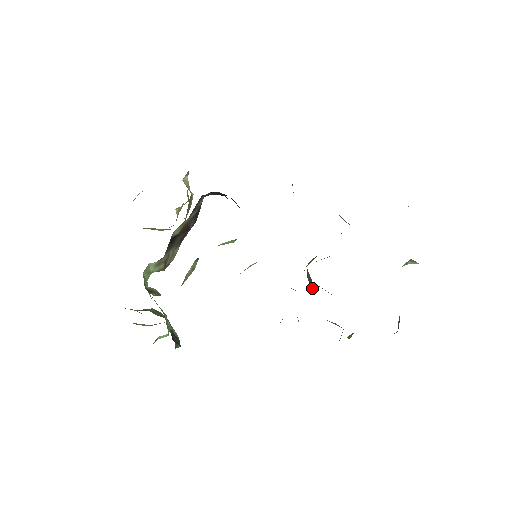
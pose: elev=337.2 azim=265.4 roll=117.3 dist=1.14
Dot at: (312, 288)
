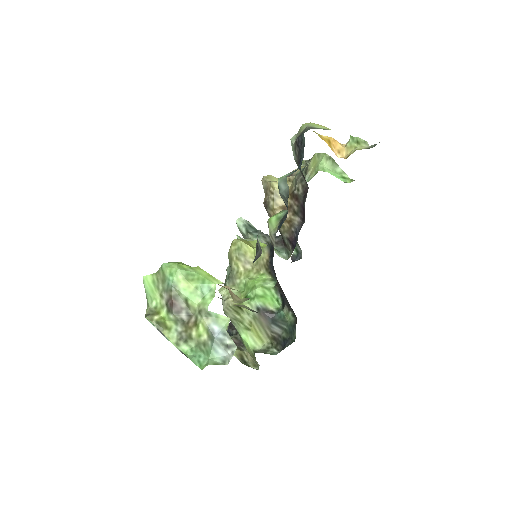
Dot at: occluded
